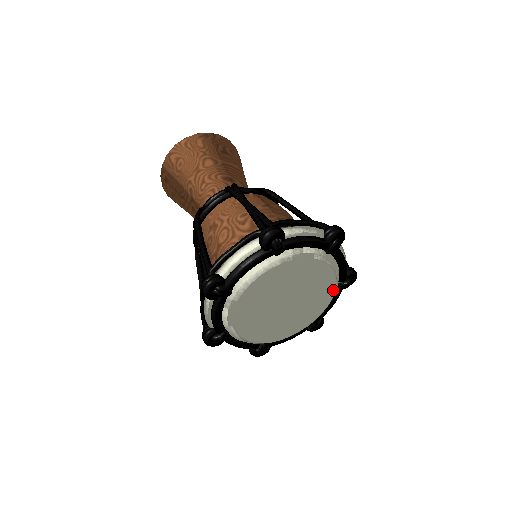
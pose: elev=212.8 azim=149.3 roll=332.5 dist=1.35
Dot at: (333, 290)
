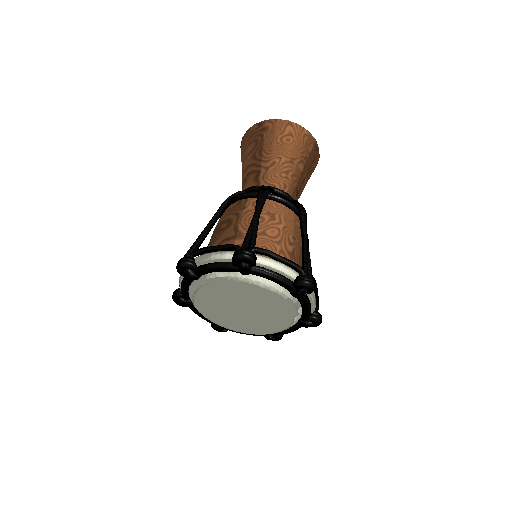
Dot at: (264, 333)
